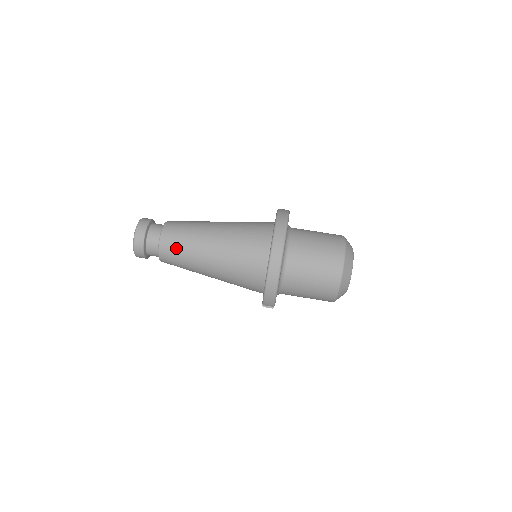
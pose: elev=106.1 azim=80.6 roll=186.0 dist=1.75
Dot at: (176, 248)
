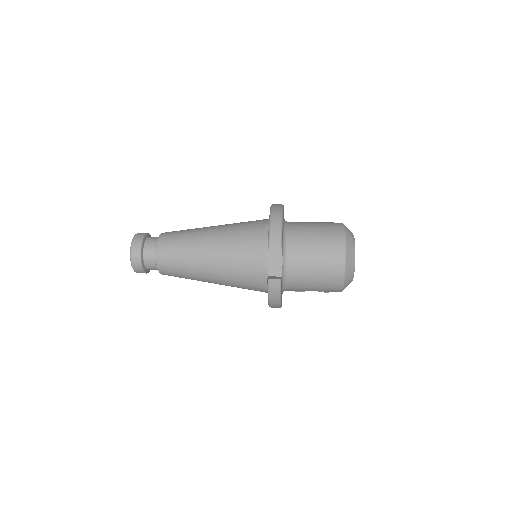
Dot at: (177, 233)
